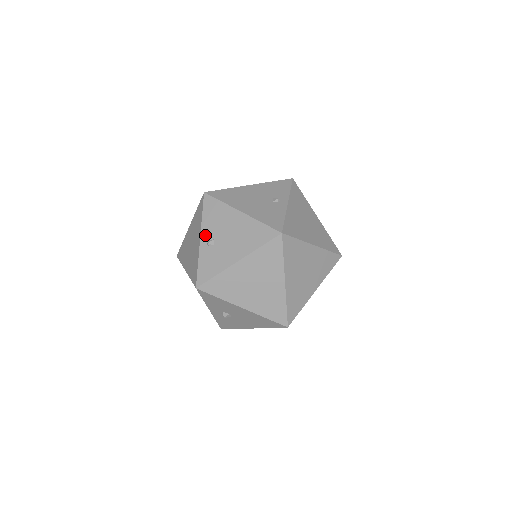
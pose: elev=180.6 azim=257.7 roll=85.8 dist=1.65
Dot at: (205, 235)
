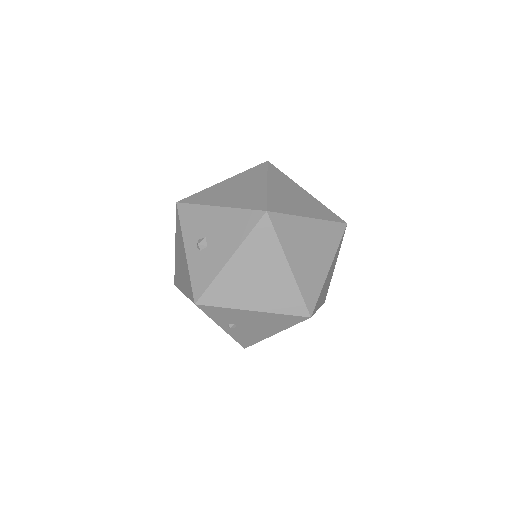
Dot at: occluded
